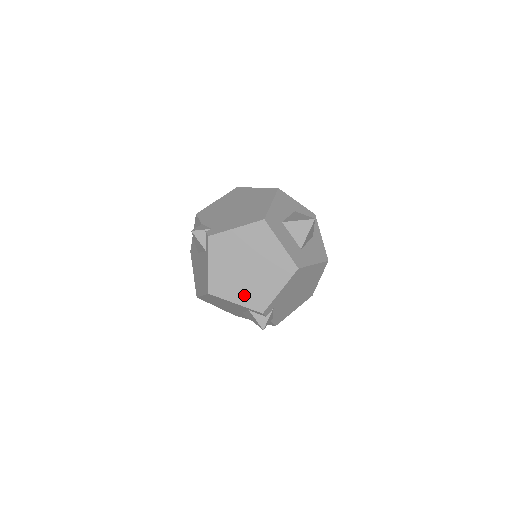
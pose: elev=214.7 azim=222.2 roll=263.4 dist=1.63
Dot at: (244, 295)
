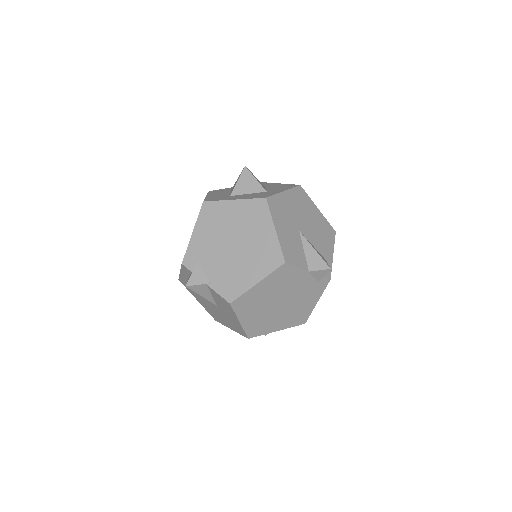
Dot at: occluded
